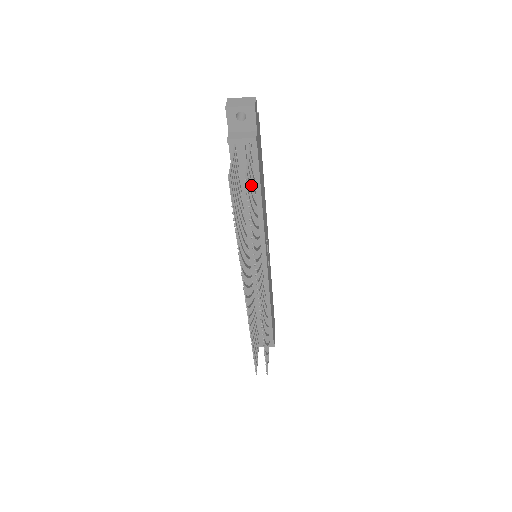
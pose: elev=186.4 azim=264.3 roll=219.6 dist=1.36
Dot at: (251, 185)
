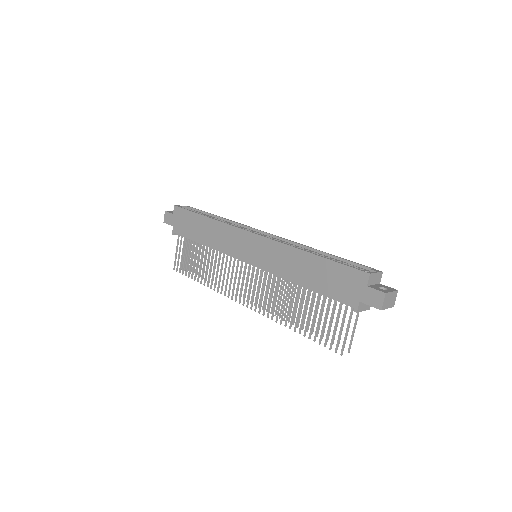
Dot at: occluded
